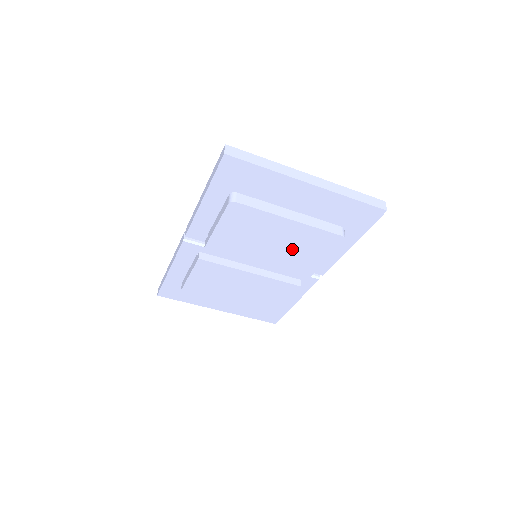
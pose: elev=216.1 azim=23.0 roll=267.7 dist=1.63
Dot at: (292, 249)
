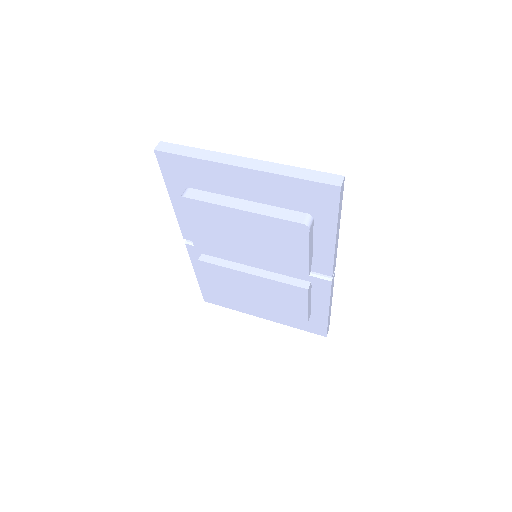
Dot at: (266, 244)
